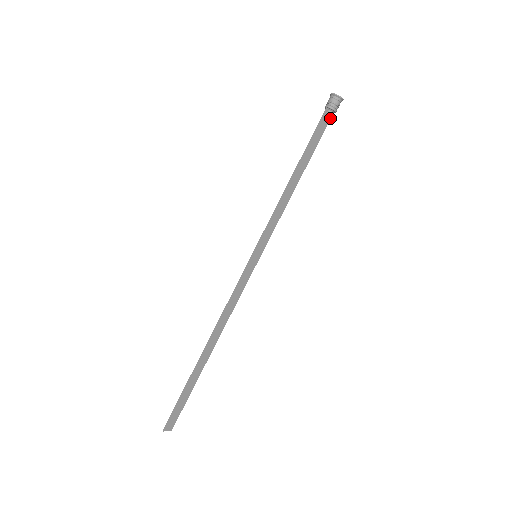
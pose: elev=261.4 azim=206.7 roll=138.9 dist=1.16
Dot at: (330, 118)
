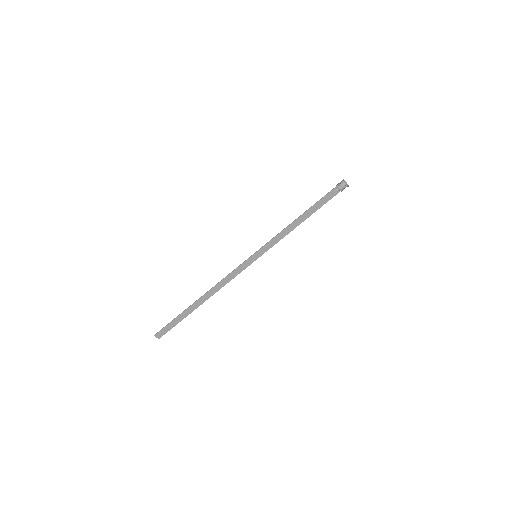
Dot at: (337, 193)
